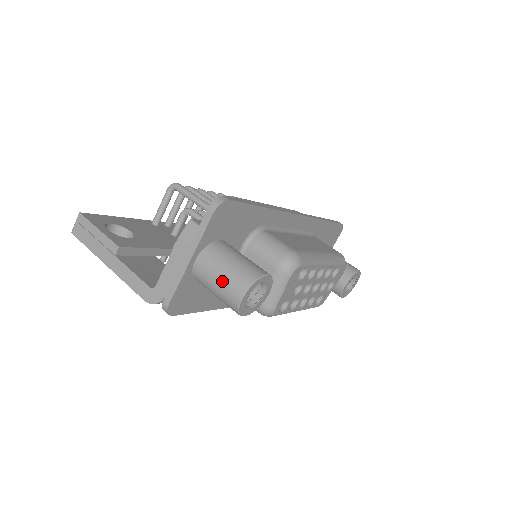
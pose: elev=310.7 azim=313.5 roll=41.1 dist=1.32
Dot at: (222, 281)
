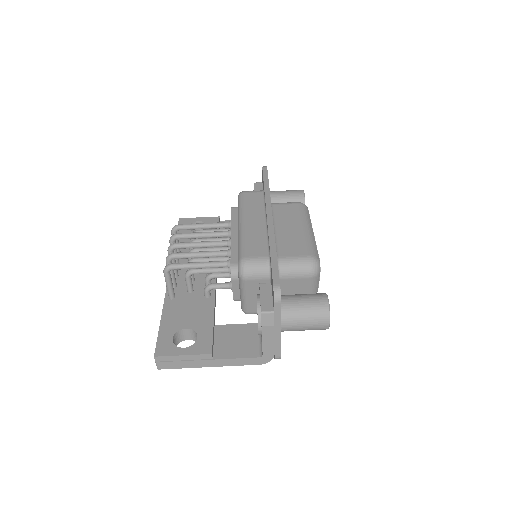
Dot at: (309, 326)
